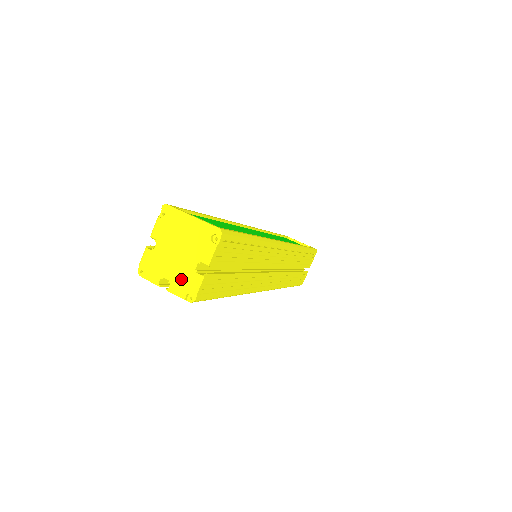
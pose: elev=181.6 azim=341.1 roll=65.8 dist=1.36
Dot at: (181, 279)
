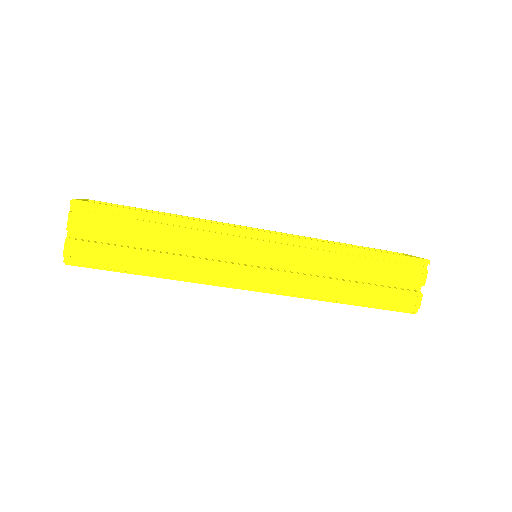
Dot at: occluded
